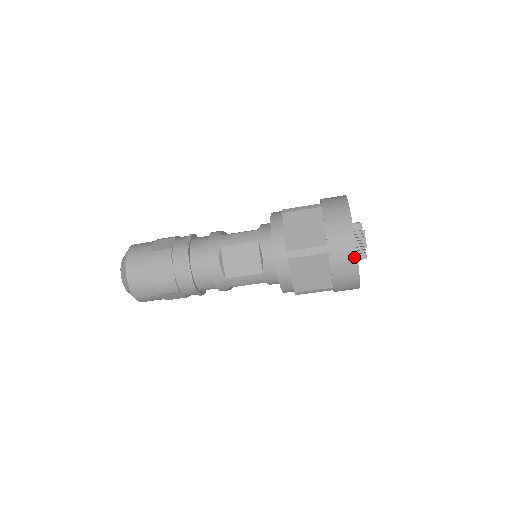
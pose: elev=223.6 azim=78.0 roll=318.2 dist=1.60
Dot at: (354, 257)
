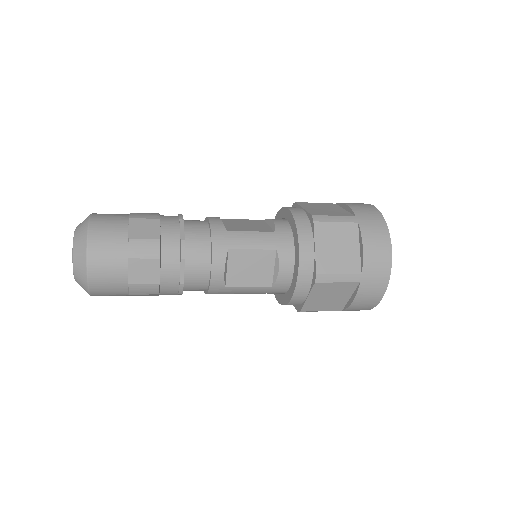
Dot at: (383, 290)
